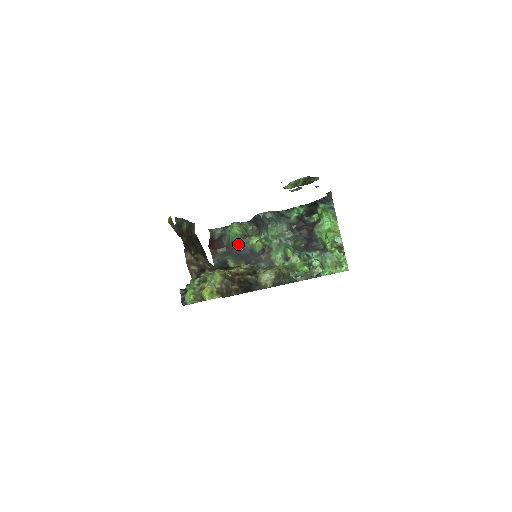
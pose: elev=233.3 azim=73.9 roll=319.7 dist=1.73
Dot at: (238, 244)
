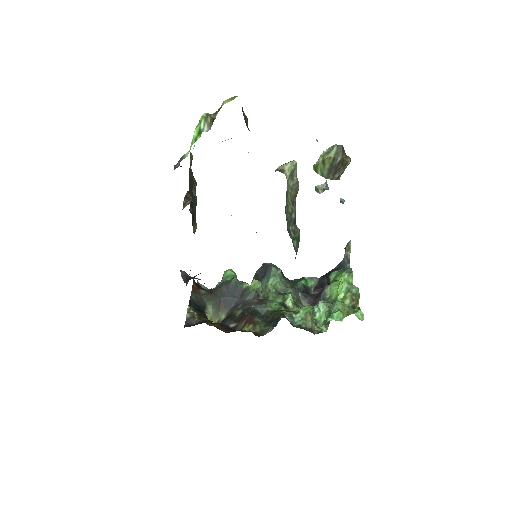
Dot at: (229, 283)
